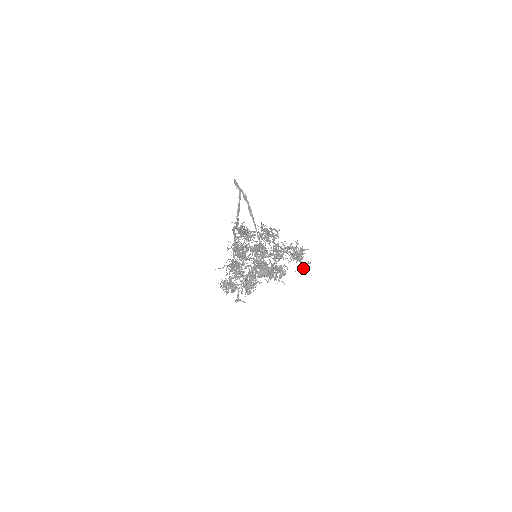
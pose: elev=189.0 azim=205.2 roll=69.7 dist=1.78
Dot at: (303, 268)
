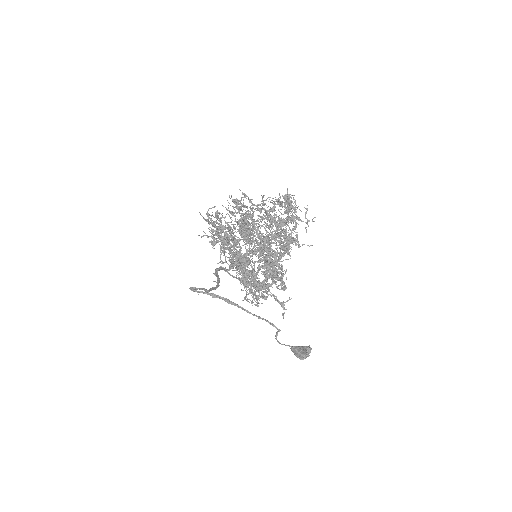
Dot at: occluded
